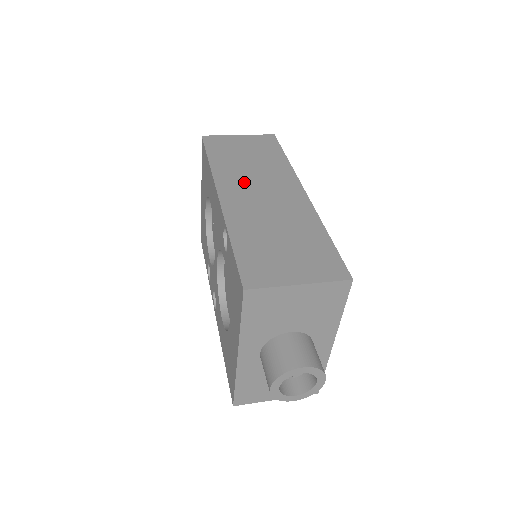
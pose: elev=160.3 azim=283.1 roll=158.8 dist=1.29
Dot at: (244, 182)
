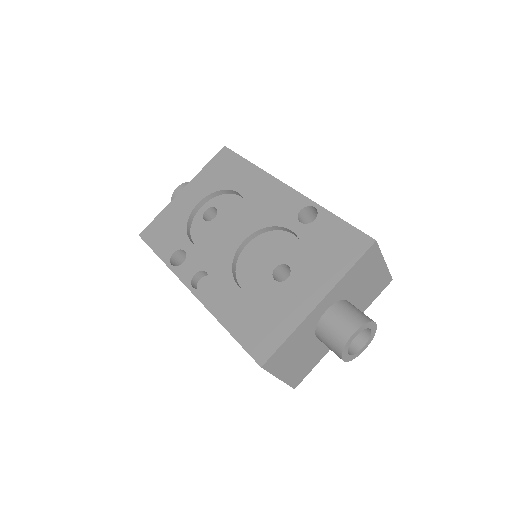
Dot at: occluded
